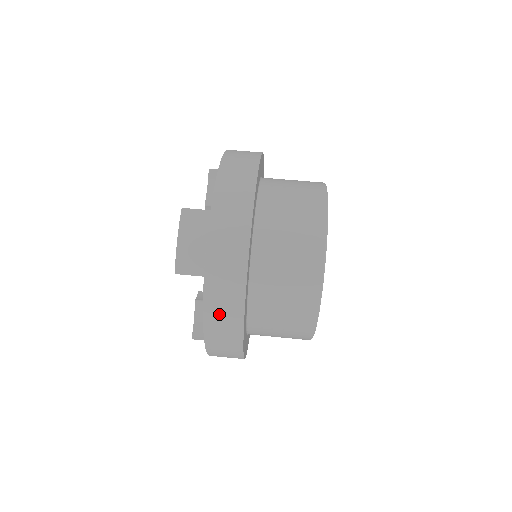
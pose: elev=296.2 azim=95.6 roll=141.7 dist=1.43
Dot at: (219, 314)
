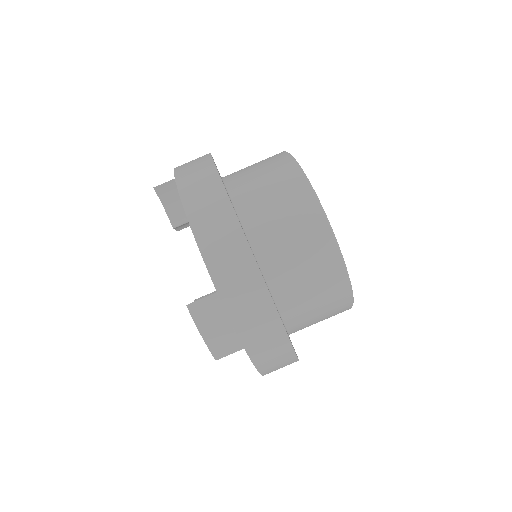
Dot at: (273, 365)
